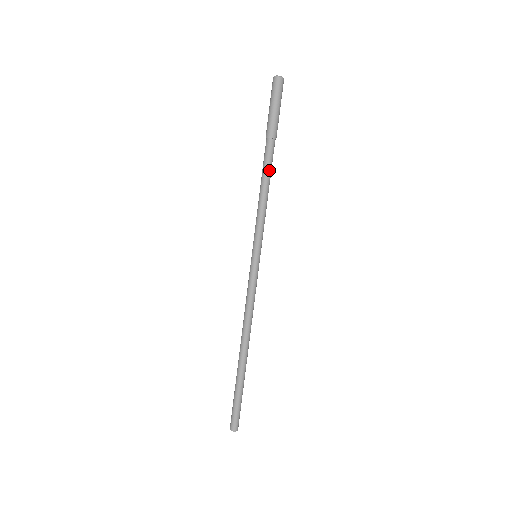
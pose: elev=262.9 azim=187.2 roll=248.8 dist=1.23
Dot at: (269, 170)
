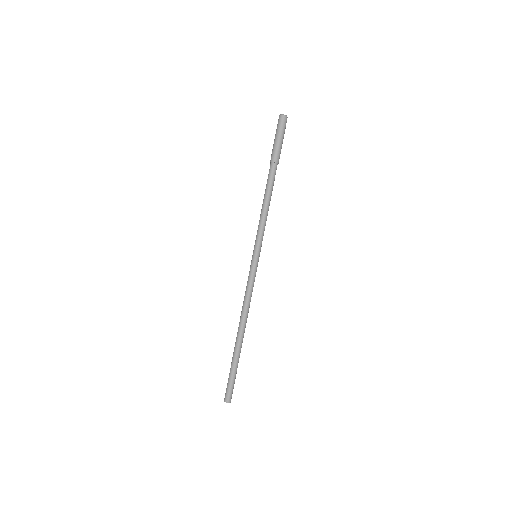
Dot at: (271, 187)
